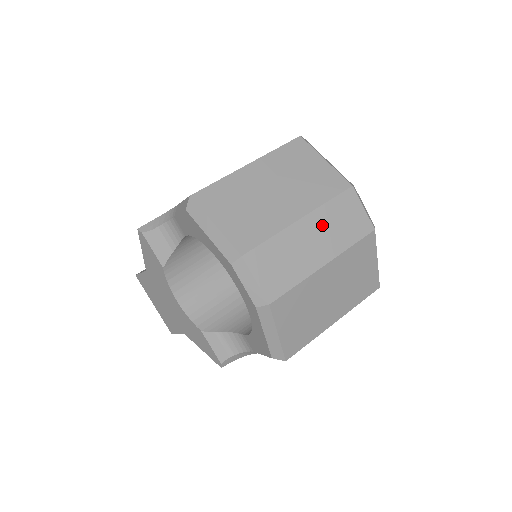
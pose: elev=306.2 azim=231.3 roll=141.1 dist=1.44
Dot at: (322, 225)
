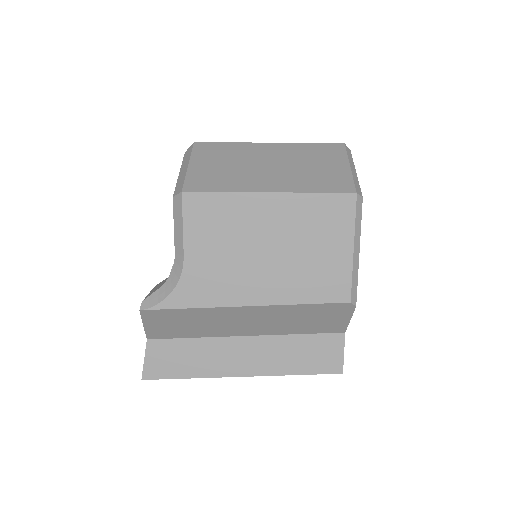
Dot at: occluded
